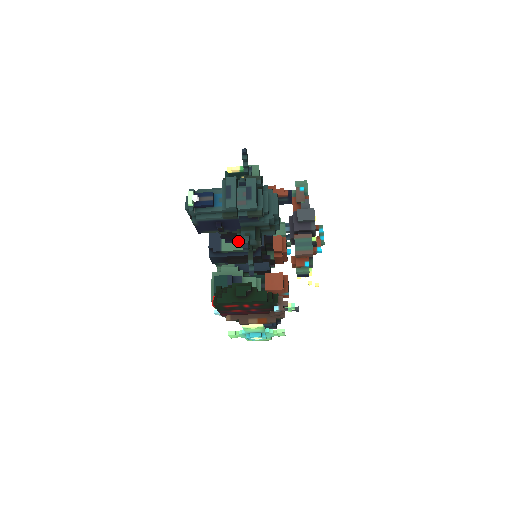
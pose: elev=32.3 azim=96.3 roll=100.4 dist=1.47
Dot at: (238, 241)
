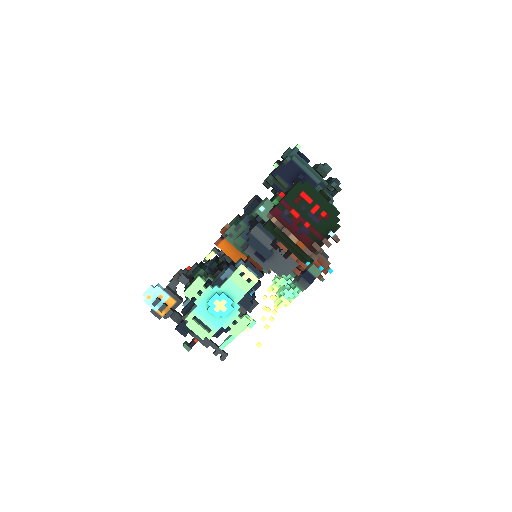
Dot at: occluded
